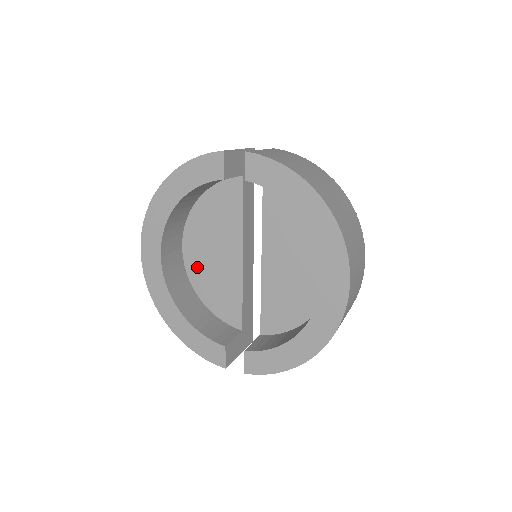
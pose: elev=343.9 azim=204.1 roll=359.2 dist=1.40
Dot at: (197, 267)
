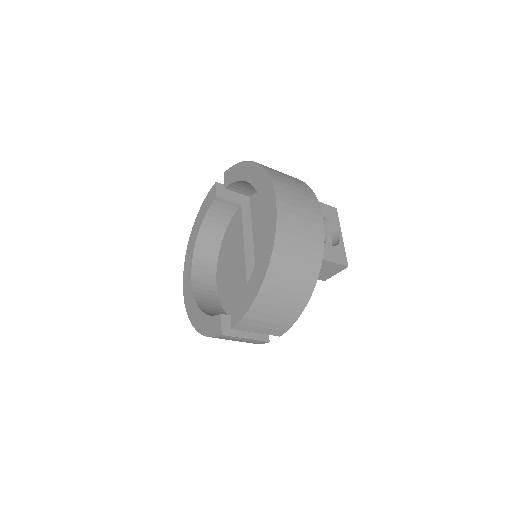
Dot at: (224, 288)
